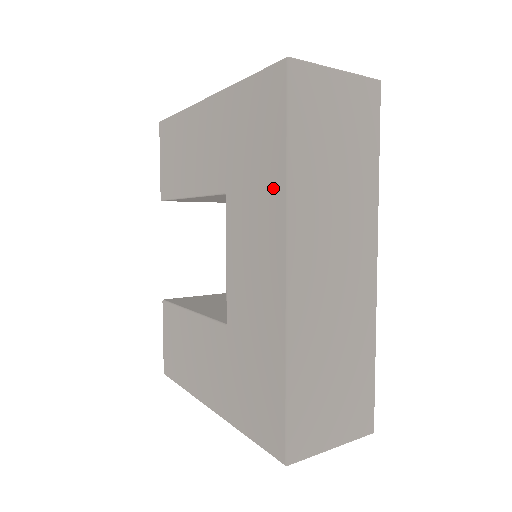
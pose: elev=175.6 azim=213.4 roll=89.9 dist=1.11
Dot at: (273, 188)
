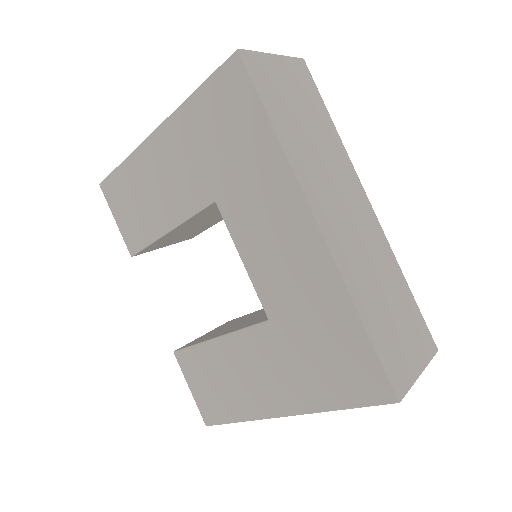
Dot at: (270, 164)
